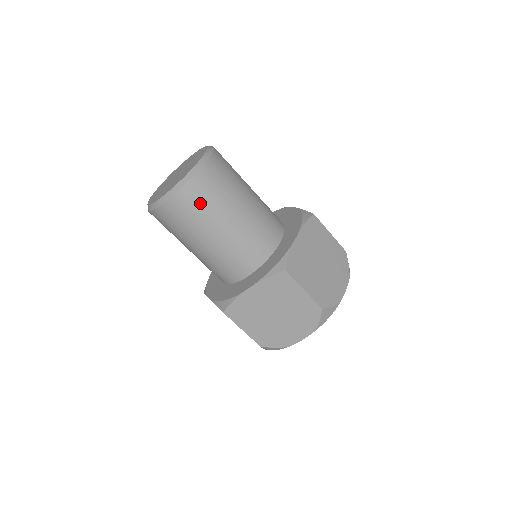
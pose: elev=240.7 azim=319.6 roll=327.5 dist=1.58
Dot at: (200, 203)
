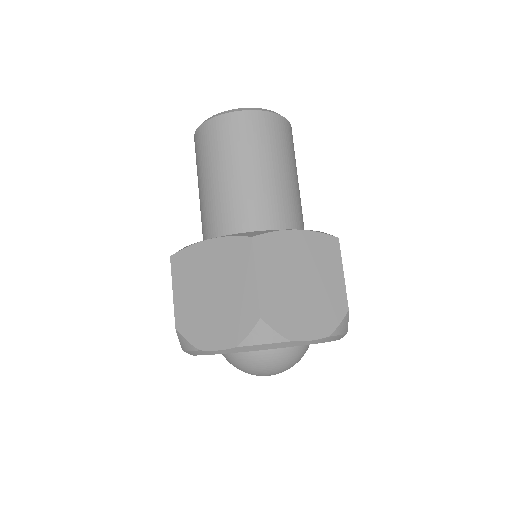
Dot at: (232, 137)
